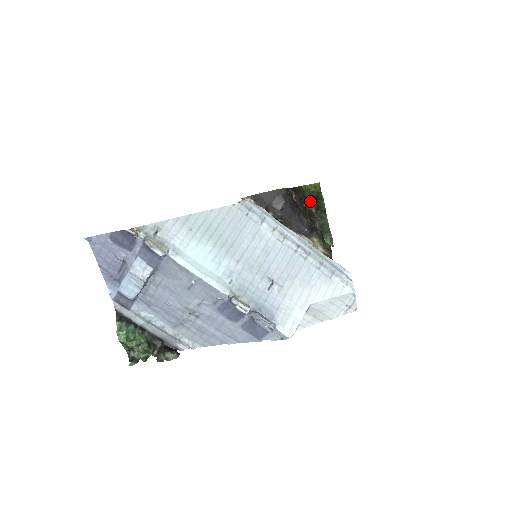
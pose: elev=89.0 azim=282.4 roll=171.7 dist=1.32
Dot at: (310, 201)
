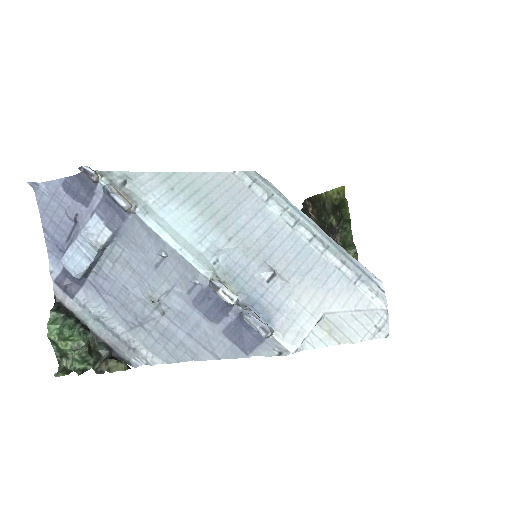
Dot at: (330, 212)
